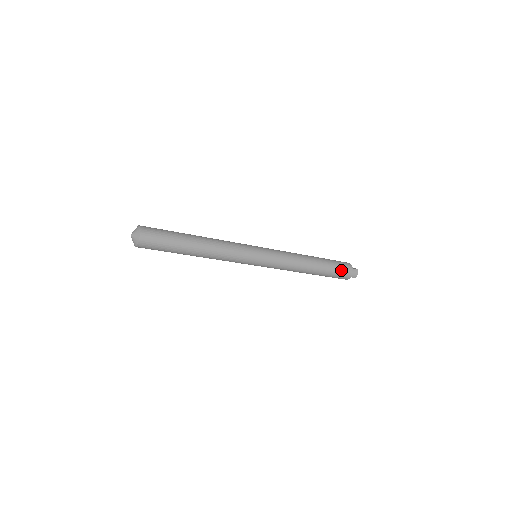
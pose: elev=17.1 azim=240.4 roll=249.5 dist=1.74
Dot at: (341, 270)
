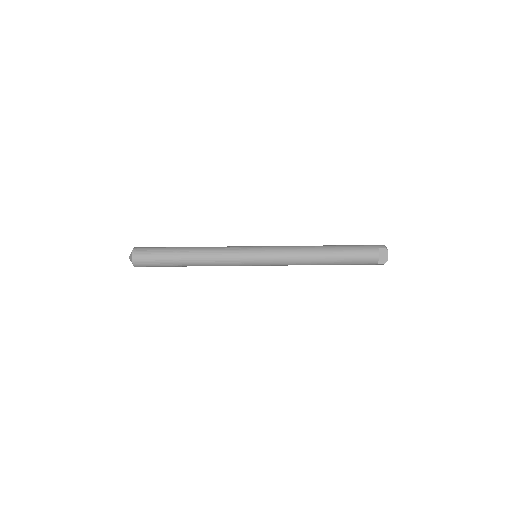
Dot at: (359, 245)
